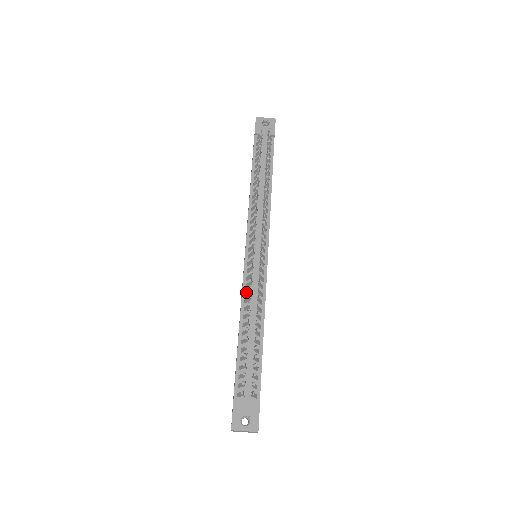
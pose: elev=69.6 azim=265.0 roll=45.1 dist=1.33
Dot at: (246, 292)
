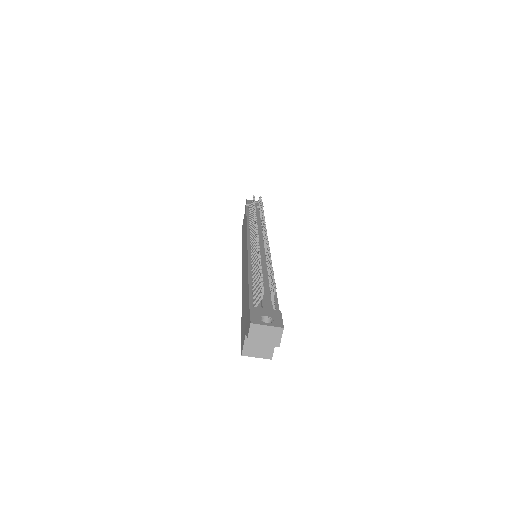
Dot at: (252, 256)
